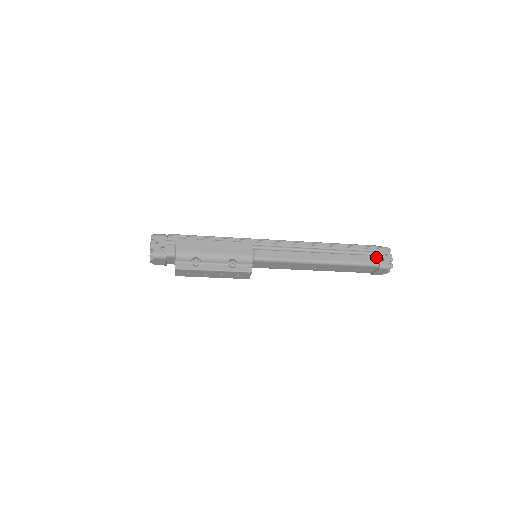
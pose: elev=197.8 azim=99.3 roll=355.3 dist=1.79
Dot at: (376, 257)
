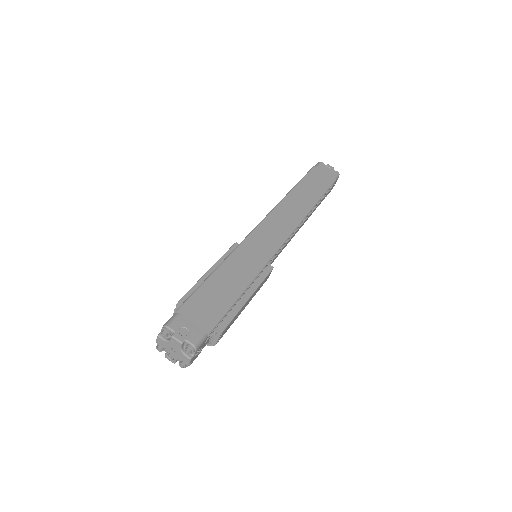
Dot at: occluded
